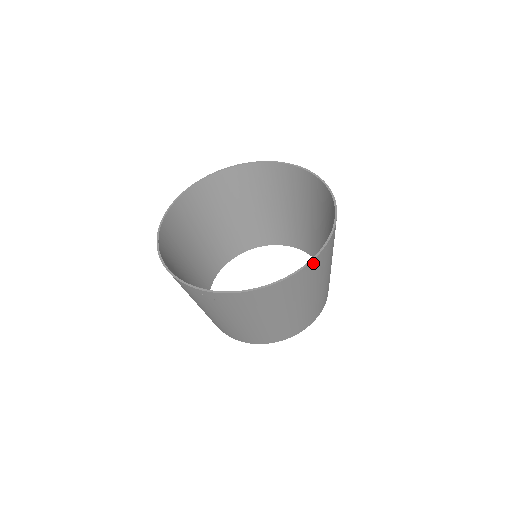
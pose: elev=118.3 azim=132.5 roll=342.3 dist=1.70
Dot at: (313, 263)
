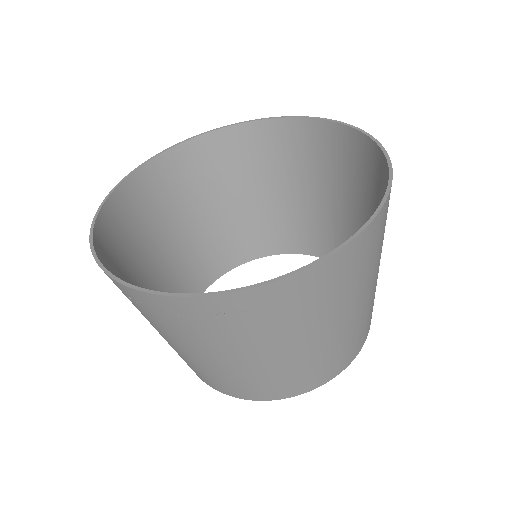
Dot at: (387, 201)
